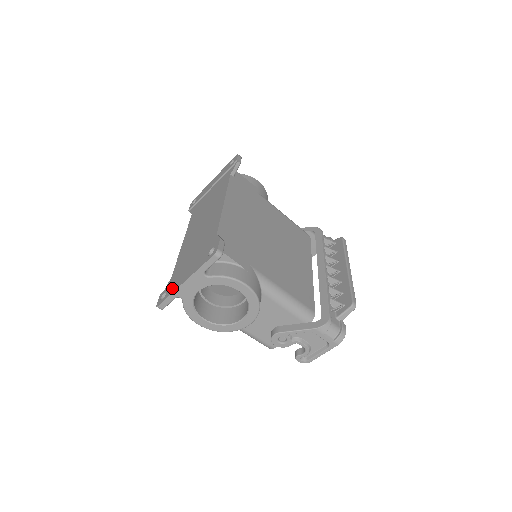
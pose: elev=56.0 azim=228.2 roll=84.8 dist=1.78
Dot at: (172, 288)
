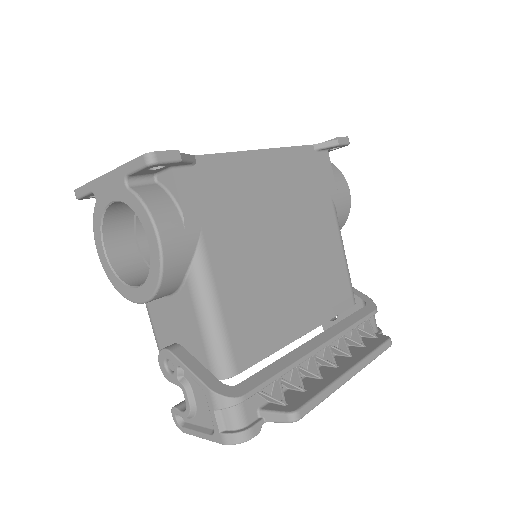
Dot at: occluded
